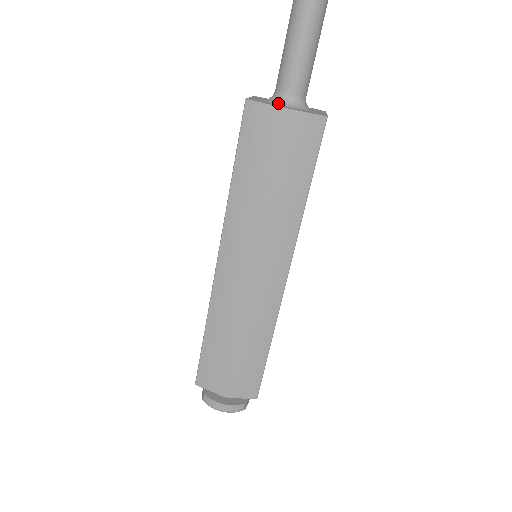
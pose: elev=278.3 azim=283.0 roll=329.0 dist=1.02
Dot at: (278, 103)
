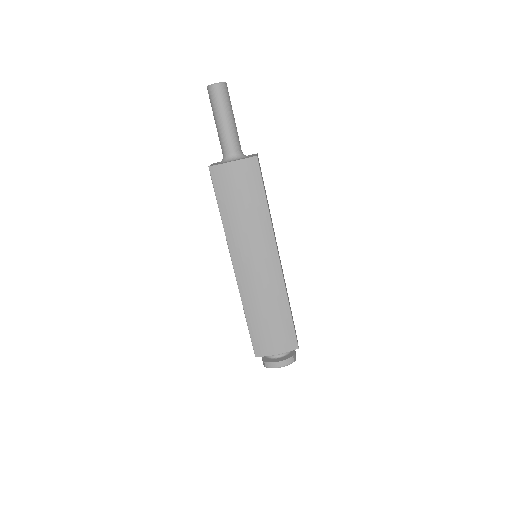
Dot at: (227, 161)
